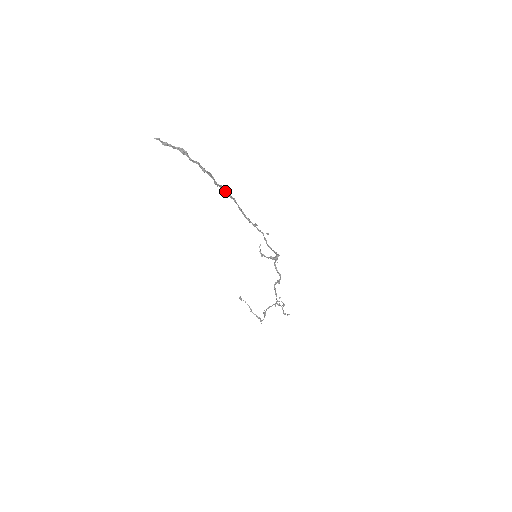
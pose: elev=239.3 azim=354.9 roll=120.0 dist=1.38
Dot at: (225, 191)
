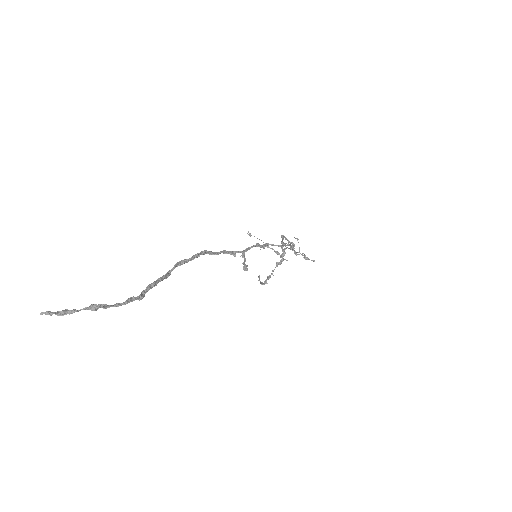
Dot at: (185, 262)
